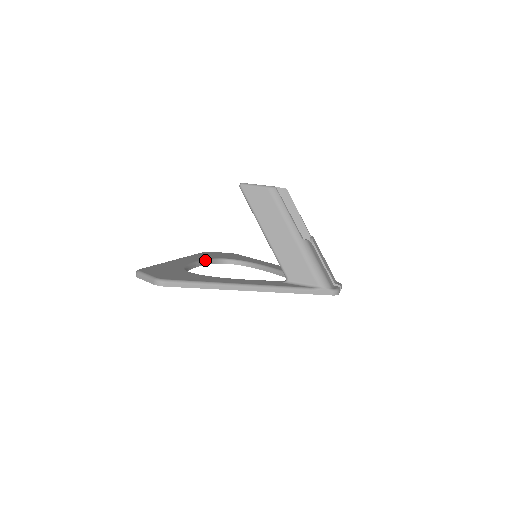
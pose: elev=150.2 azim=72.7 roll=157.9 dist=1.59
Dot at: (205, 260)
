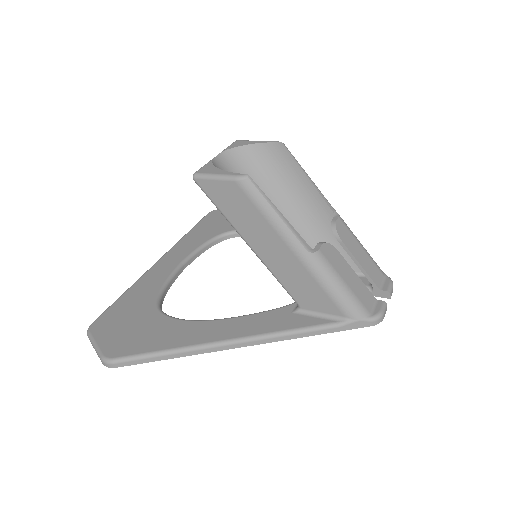
Dot at: (199, 248)
